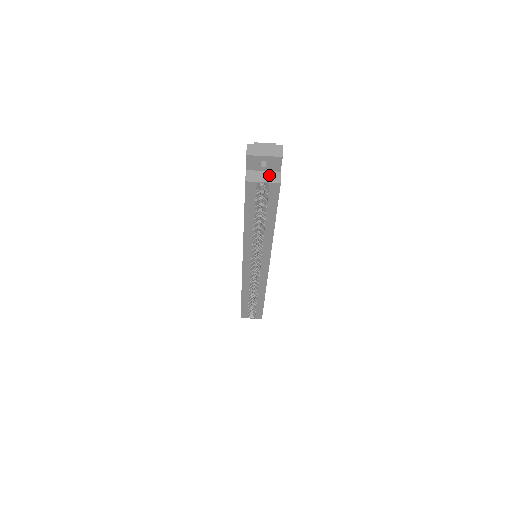
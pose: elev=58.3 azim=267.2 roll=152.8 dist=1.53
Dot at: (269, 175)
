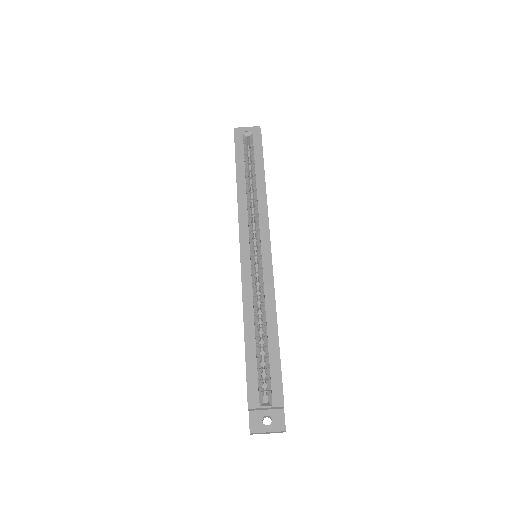
Dot at: occluded
